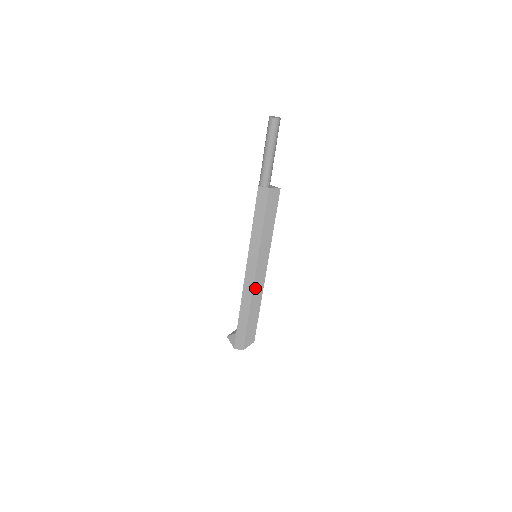
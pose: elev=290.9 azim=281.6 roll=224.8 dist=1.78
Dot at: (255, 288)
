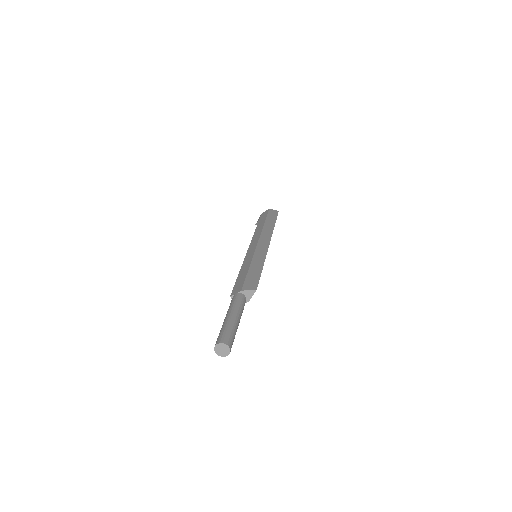
Dot at: occluded
